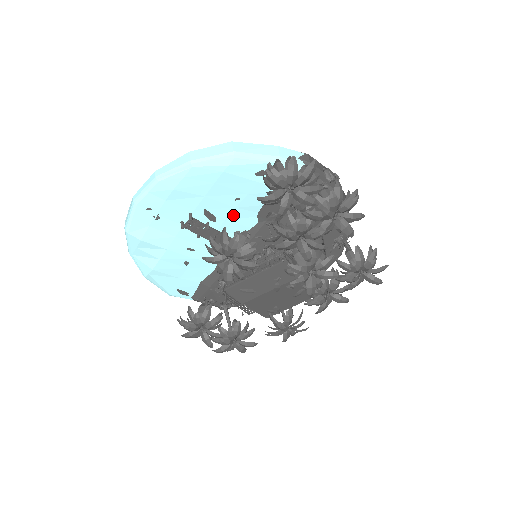
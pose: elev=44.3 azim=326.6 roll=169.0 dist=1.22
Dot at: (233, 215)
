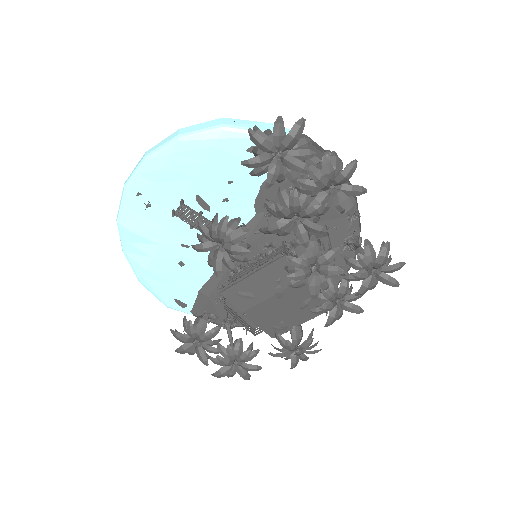
Dot at: (228, 203)
